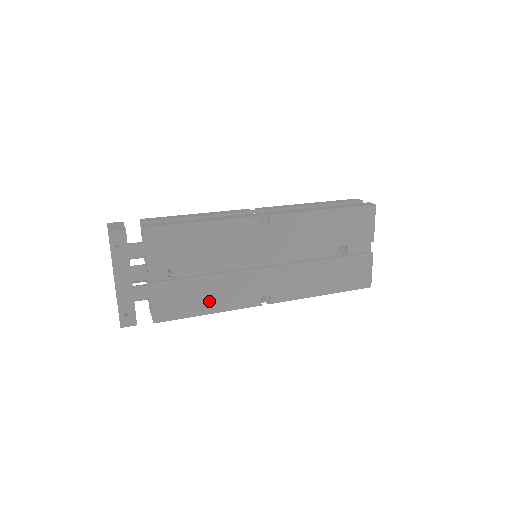
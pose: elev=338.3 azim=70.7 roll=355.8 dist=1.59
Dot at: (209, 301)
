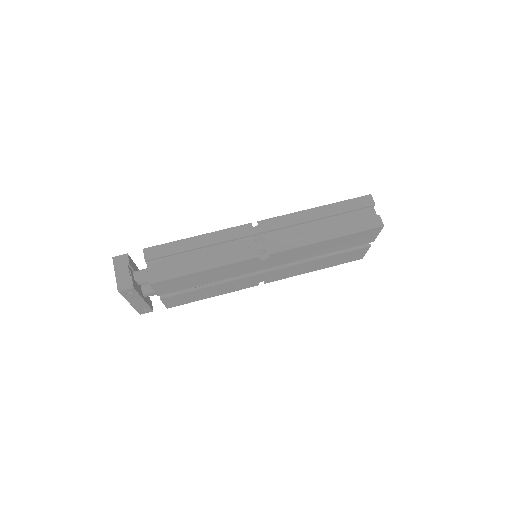
Dot at: (212, 293)
